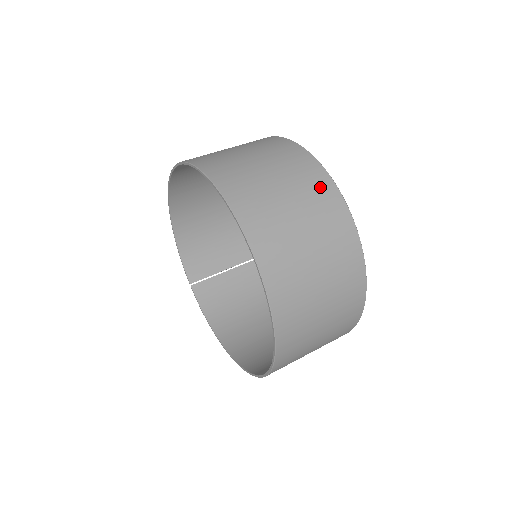
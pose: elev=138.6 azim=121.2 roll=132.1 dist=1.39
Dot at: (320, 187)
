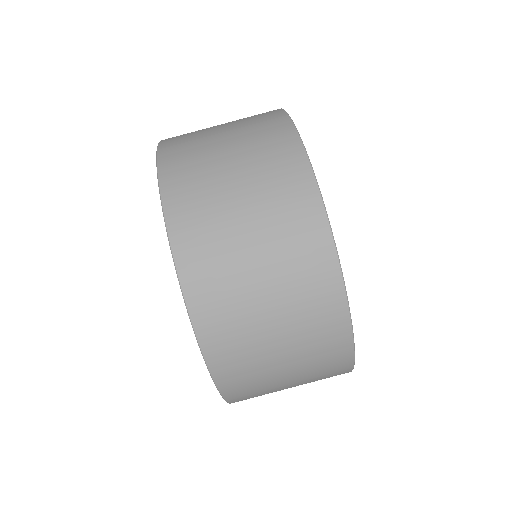
Dot at: (324, 310)
